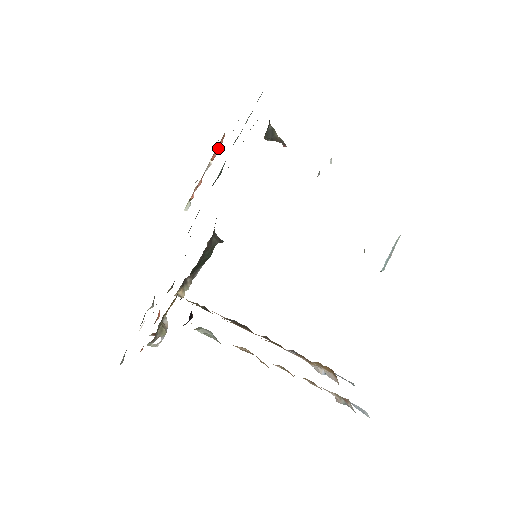
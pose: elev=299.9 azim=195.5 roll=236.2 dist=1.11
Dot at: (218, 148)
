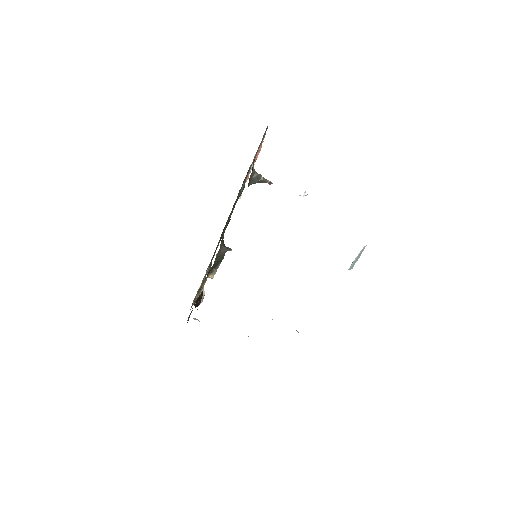
Dot at: (259, 151)
